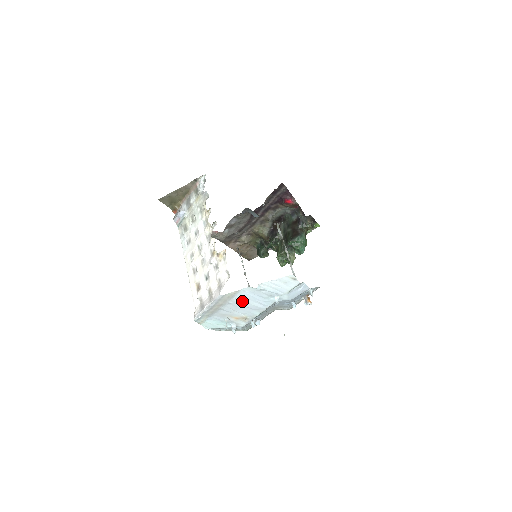
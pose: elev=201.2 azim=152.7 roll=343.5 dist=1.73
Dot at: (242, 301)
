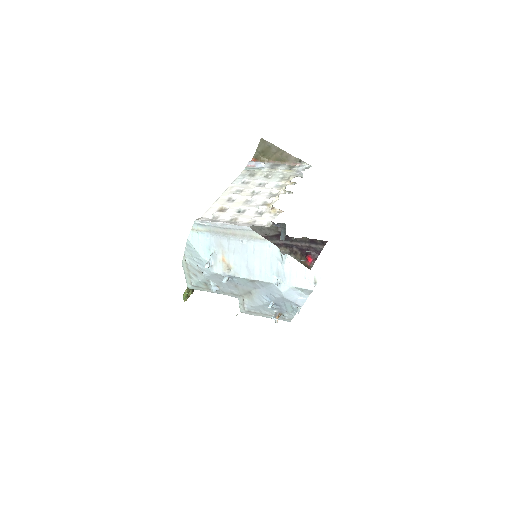
Dot at: (253, 252)
